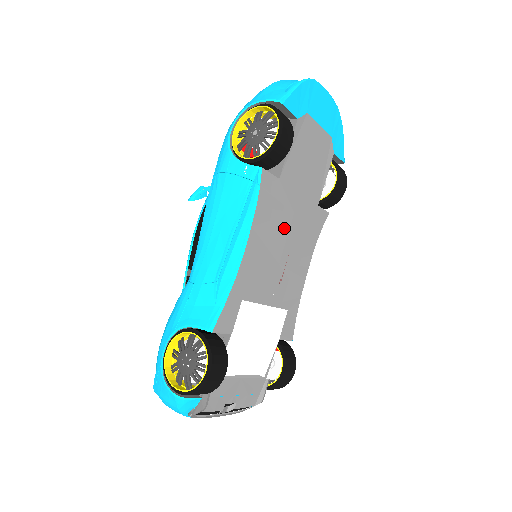
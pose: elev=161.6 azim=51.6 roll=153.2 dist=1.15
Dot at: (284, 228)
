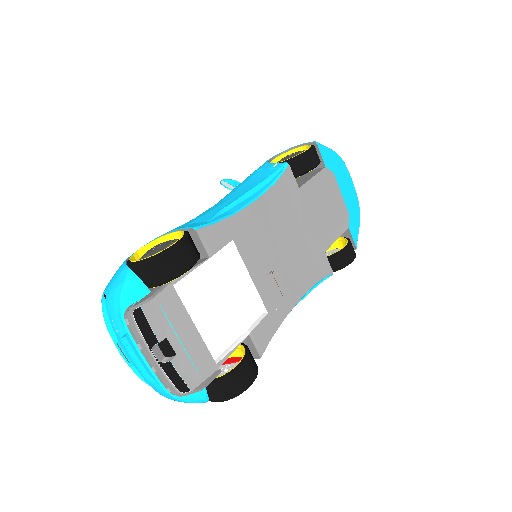
Dot at: (290, 231)
